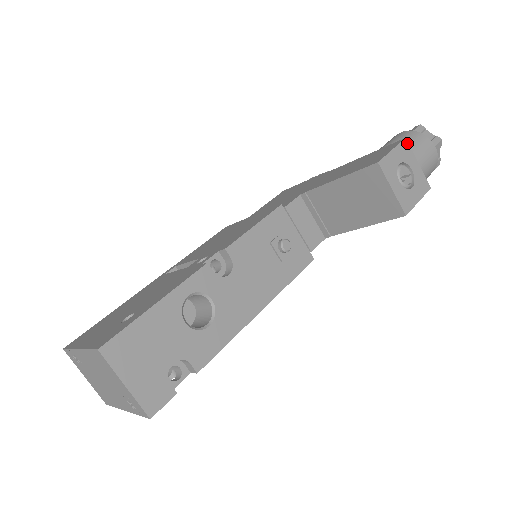
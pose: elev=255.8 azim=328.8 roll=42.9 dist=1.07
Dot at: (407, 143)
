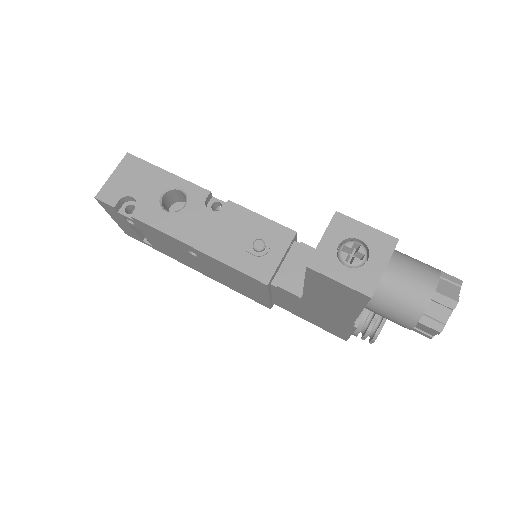
Dot at: (395, 243)
